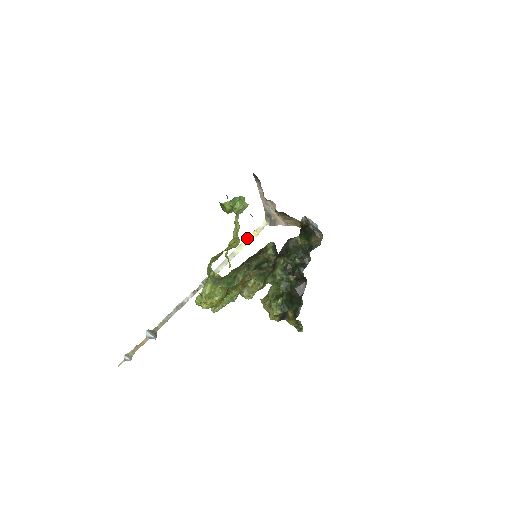
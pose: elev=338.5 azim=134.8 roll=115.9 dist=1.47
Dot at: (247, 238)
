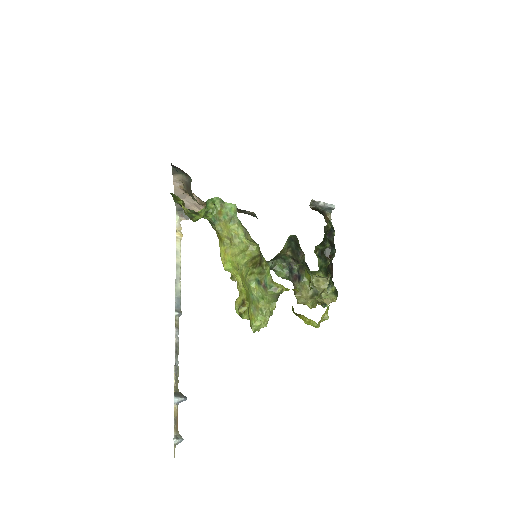
Dot at: (176, 242)
